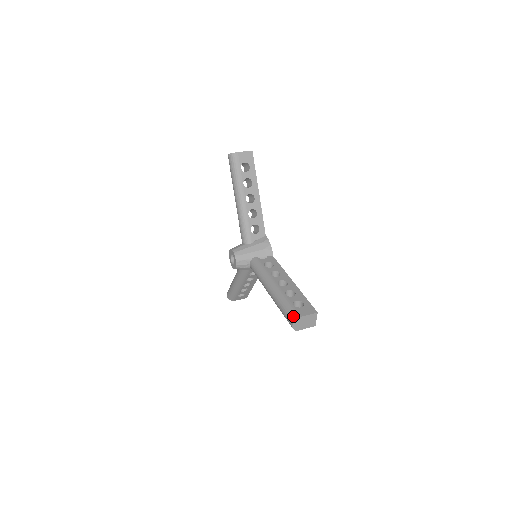
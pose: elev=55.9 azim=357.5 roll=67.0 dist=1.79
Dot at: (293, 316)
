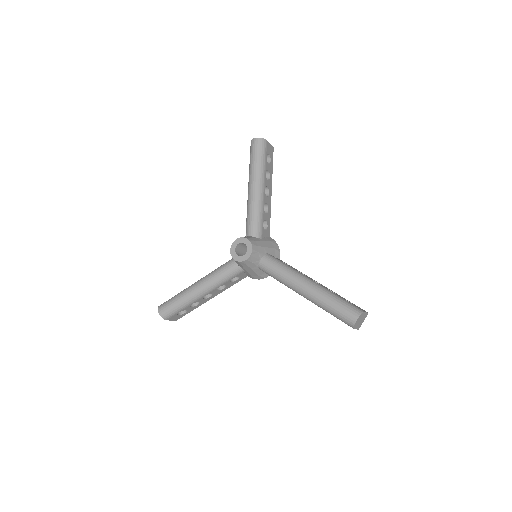
Dot at: (357, 310)
